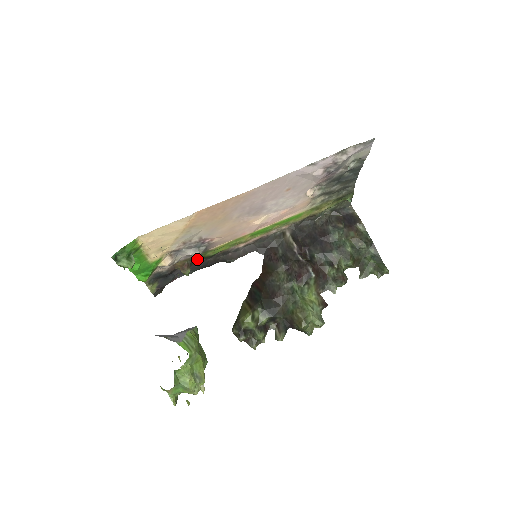
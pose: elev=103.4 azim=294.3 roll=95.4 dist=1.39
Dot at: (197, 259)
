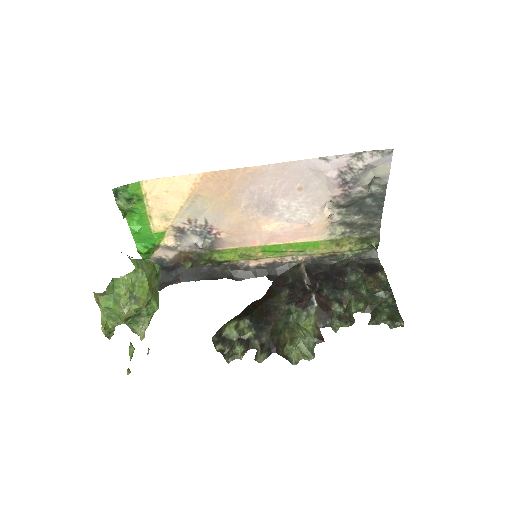
Dot at: (203, 260)
